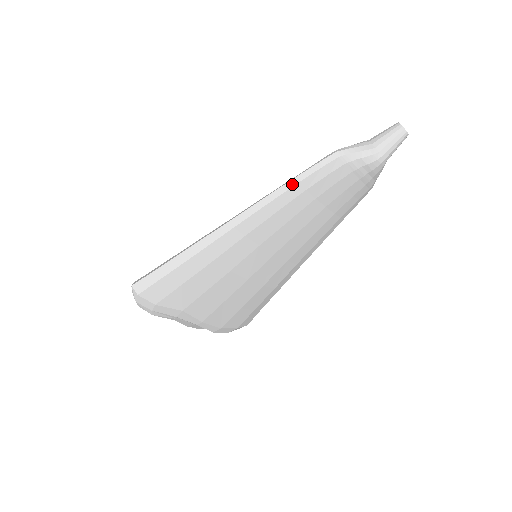
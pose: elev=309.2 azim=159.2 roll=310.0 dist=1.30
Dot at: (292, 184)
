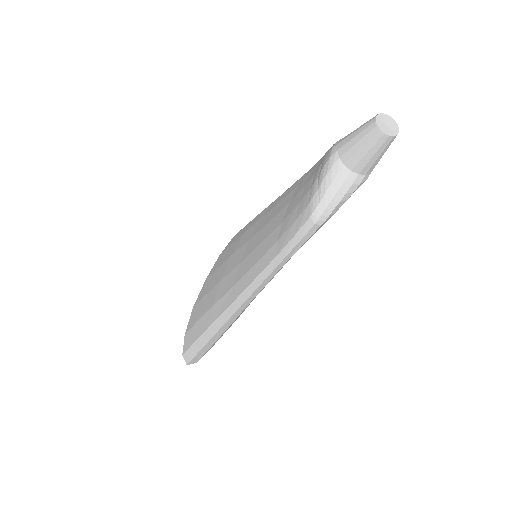
Dot at: (281, 266)
